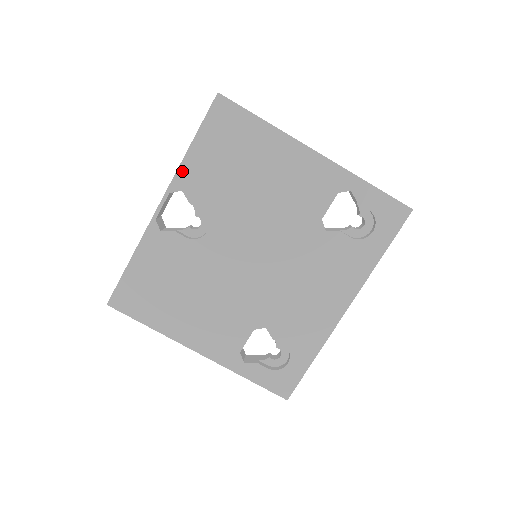
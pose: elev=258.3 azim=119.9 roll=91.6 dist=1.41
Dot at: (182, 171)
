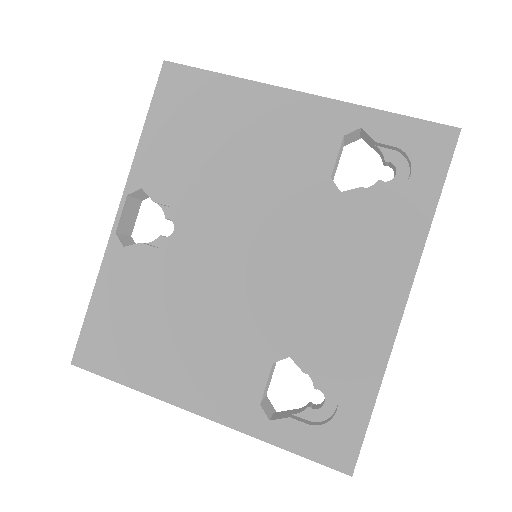
Dot at: (138, 164)
